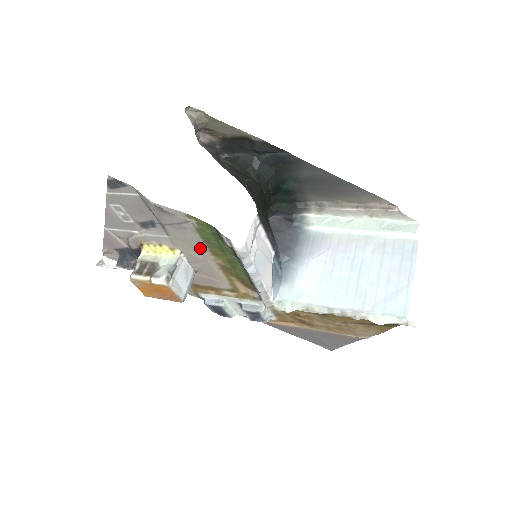
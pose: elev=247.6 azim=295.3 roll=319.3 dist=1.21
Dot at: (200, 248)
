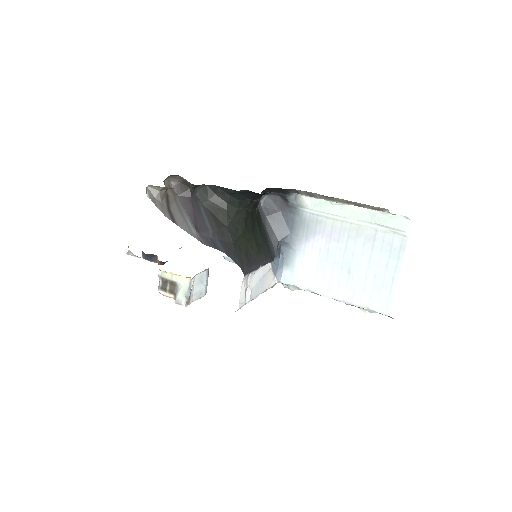
Dot at: occluded
